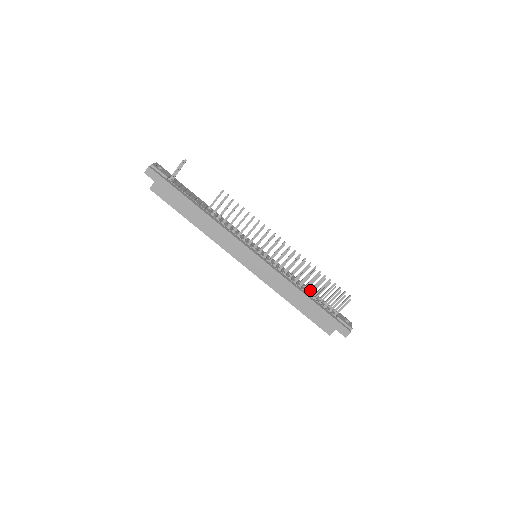
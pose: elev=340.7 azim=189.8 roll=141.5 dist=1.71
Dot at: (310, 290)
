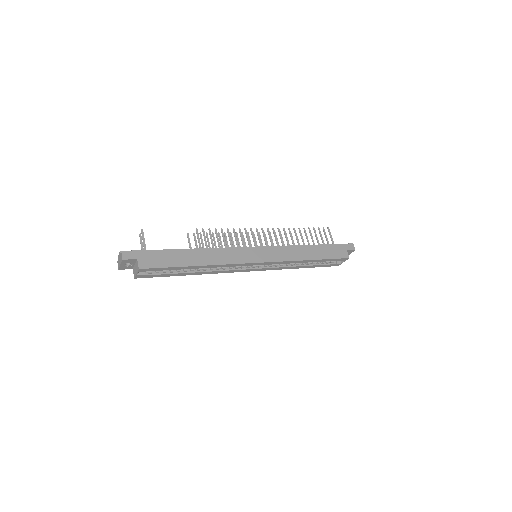
Dot at: occluded
